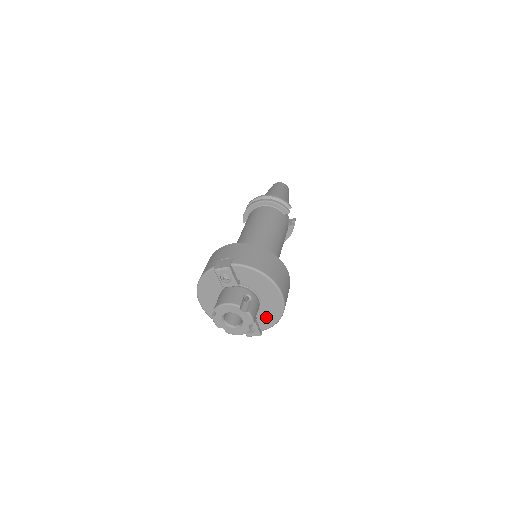
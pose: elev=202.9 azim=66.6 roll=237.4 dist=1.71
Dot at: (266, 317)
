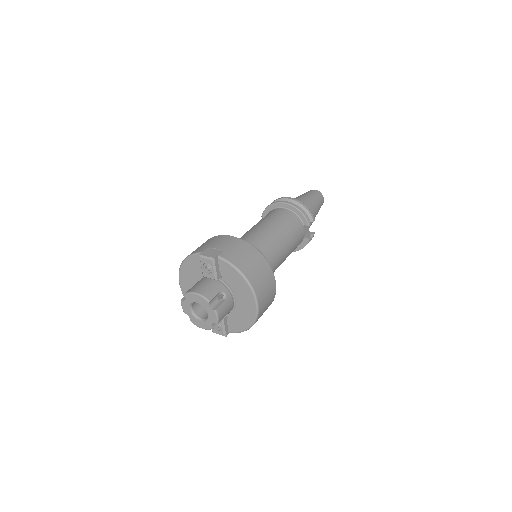
Dot at: (236, 321)
